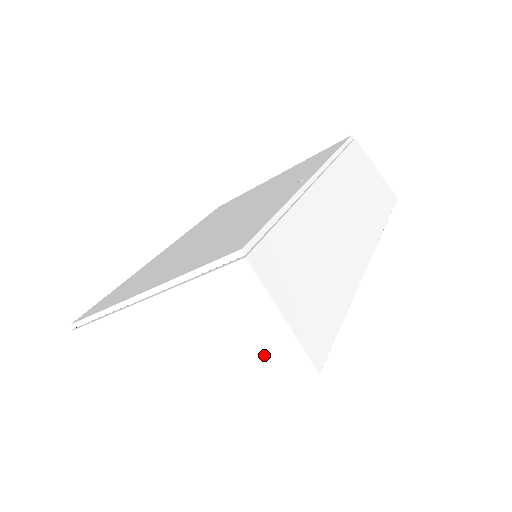
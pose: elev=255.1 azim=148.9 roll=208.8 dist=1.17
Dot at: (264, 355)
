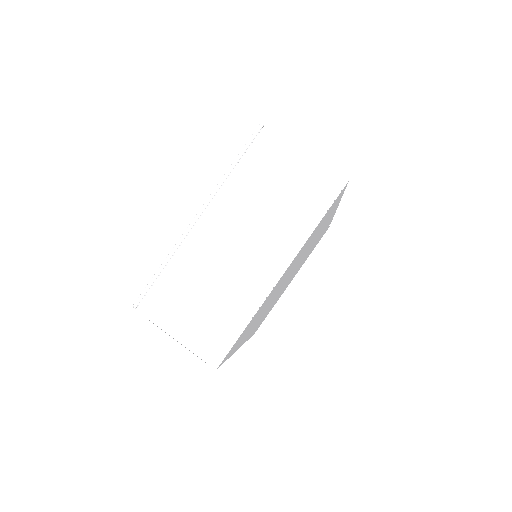
Dot at: (307, 194)
